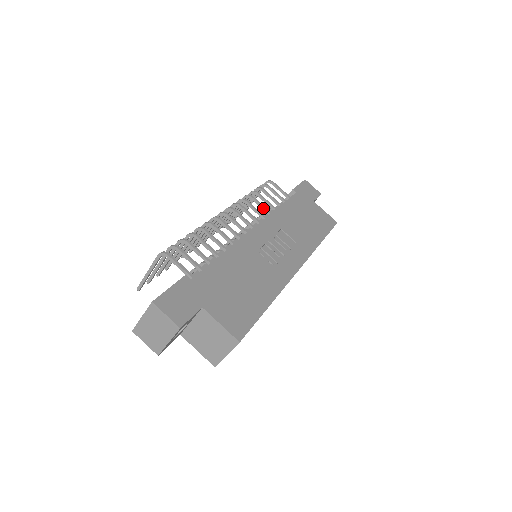
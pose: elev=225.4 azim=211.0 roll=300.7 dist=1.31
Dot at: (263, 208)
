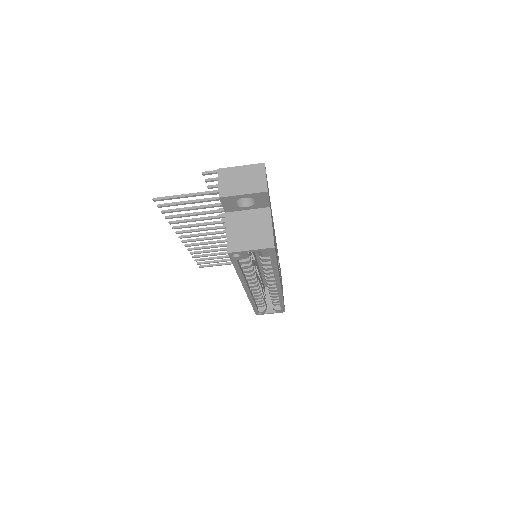
Dot at: occluded
